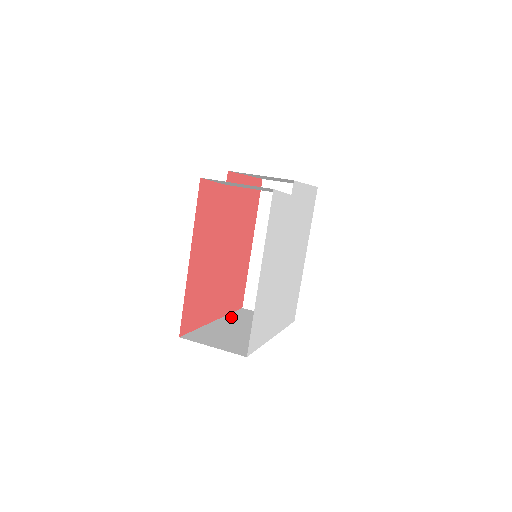
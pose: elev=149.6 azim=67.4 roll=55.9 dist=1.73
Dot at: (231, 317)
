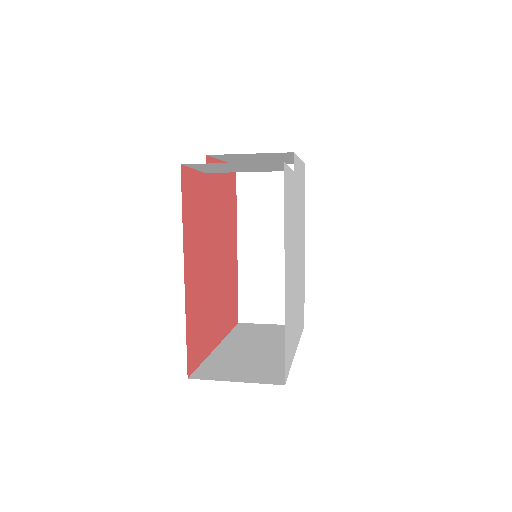
Dot at: (233, 337)
